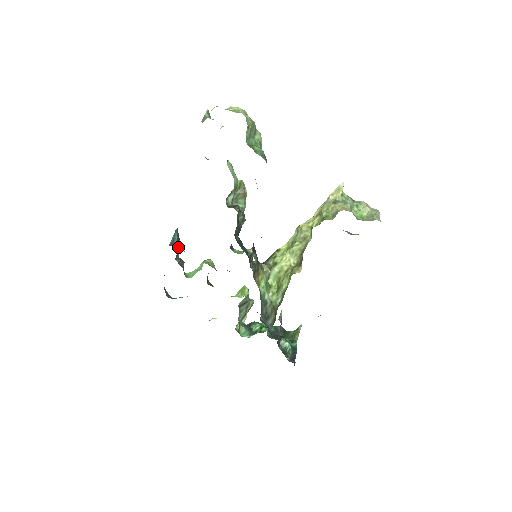
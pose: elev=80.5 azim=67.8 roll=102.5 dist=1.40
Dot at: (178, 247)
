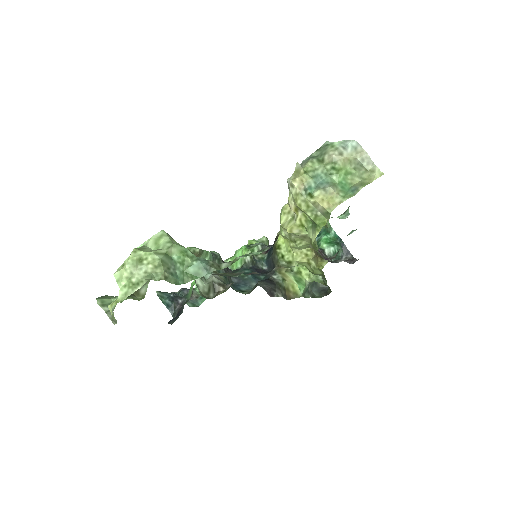
Dot at: (177, 303)
